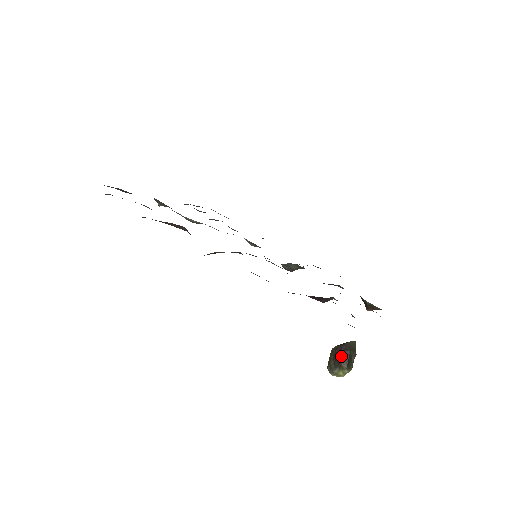
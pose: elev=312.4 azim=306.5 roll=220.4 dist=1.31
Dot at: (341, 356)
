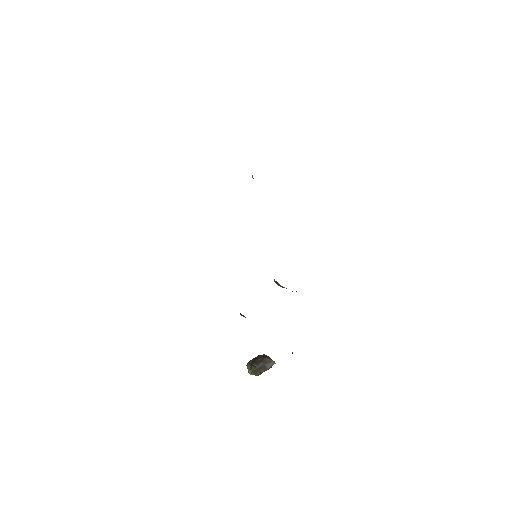
Dot at: (257, 362)
